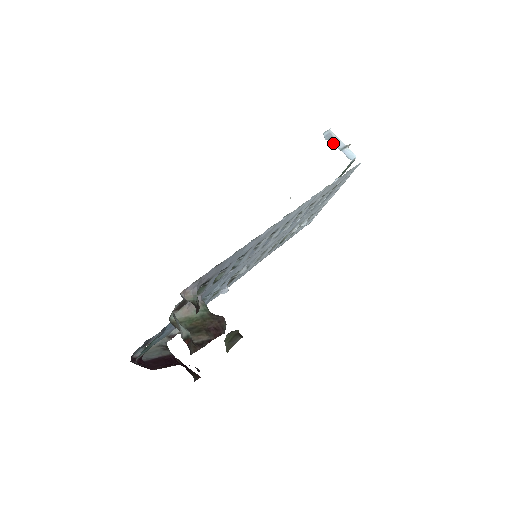
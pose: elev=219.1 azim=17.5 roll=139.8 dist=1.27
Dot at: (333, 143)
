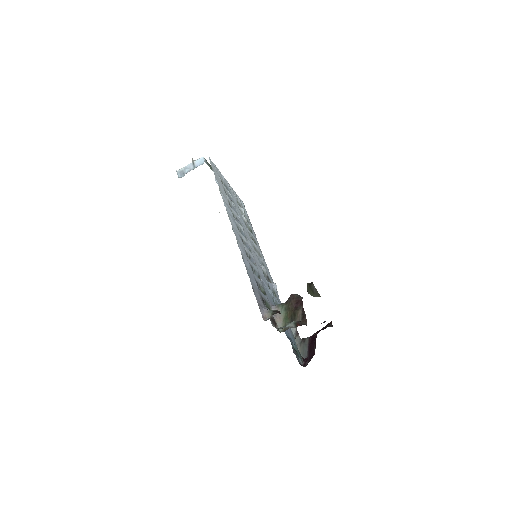
Dot at: occluded
